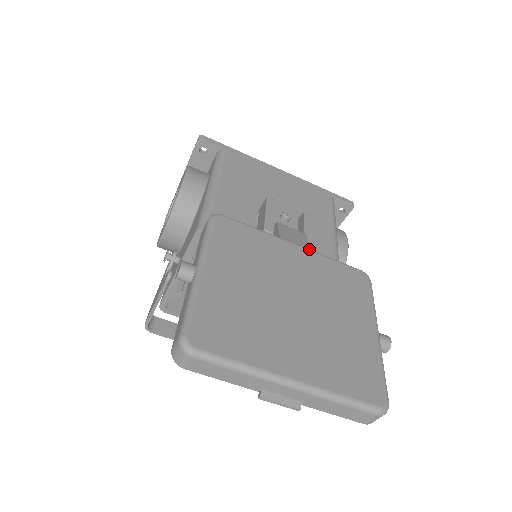
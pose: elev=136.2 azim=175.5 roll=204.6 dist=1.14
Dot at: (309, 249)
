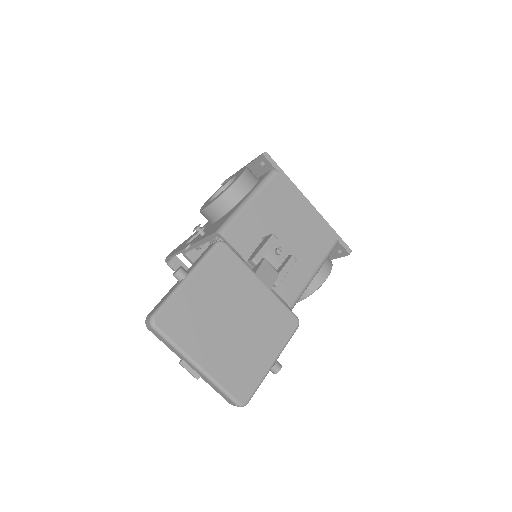
Dot at: (270, 289)
